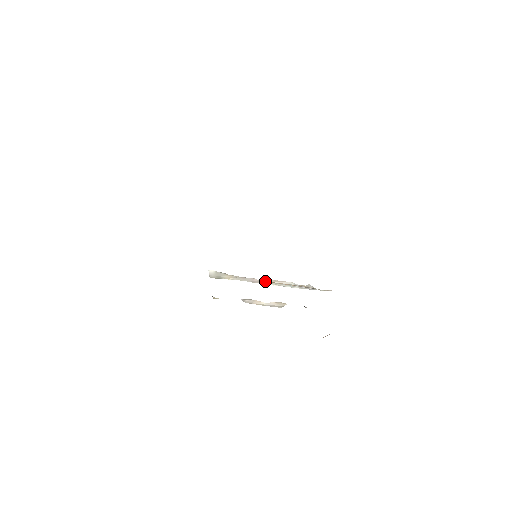
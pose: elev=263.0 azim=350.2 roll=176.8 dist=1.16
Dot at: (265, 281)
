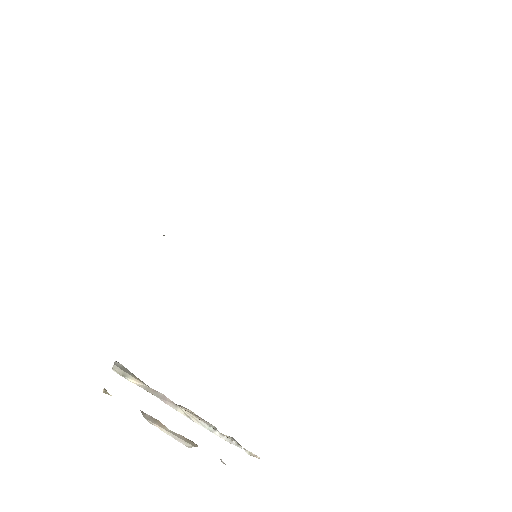
Dot at: (180, 406)
